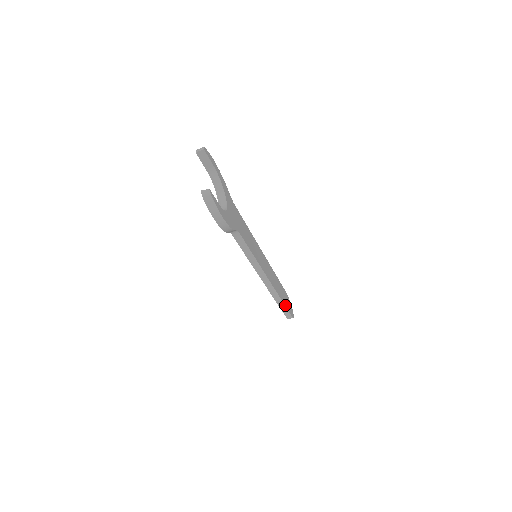
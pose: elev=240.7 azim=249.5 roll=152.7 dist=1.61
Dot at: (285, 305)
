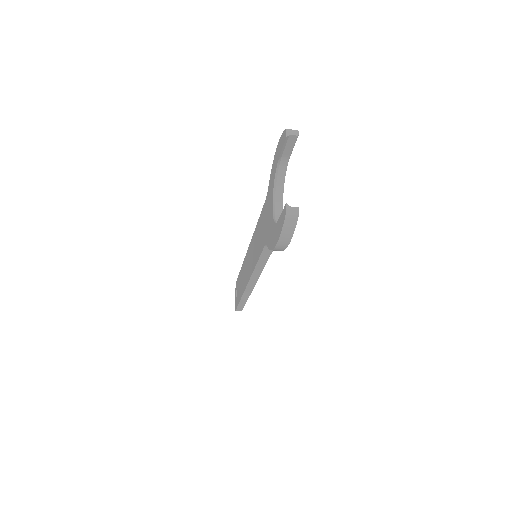
Dot at: occluded
